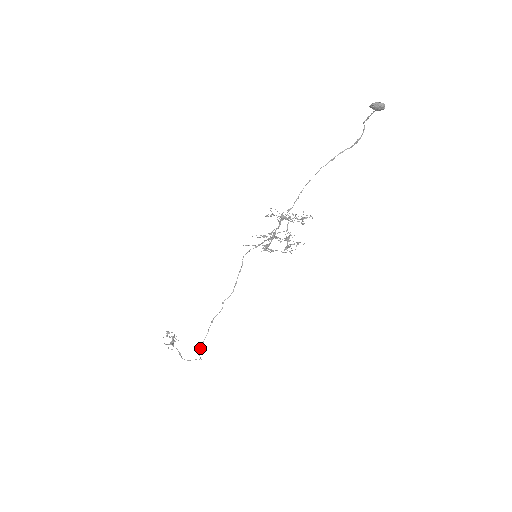
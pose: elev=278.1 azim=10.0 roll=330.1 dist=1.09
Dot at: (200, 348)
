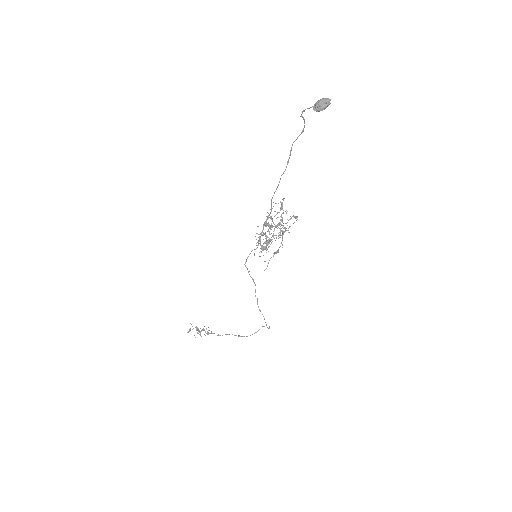
Dot at: occluded
